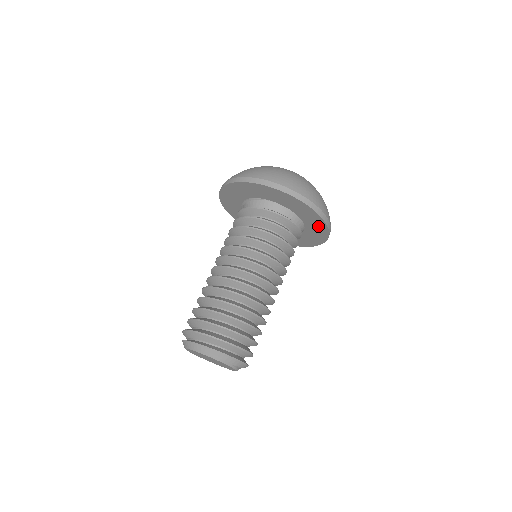
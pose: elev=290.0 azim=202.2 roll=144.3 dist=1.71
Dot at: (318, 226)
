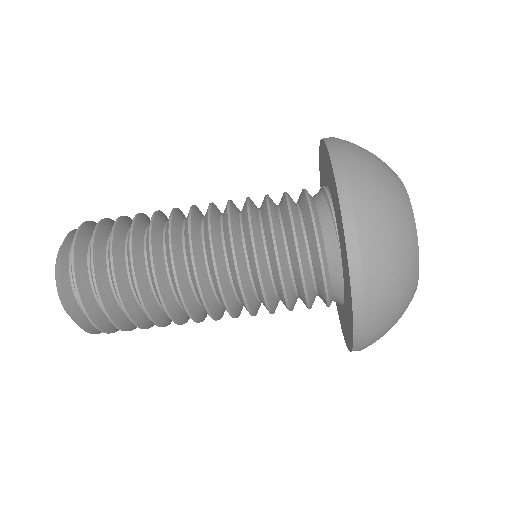
Dot at: (347, 332)
